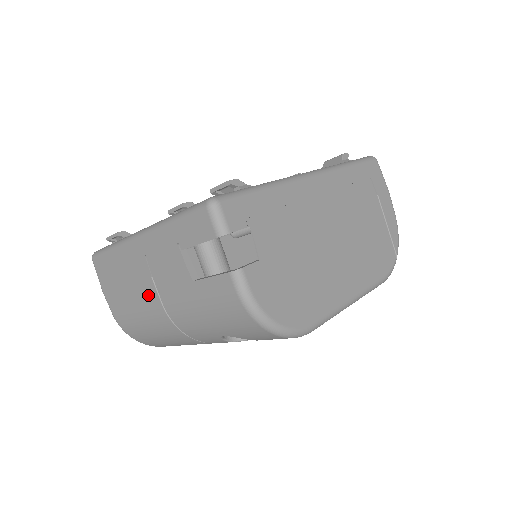
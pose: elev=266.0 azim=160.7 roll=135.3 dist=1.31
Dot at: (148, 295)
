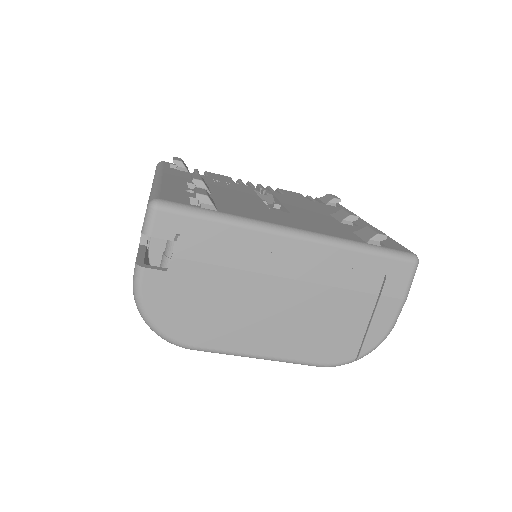
Dot at: occluded
